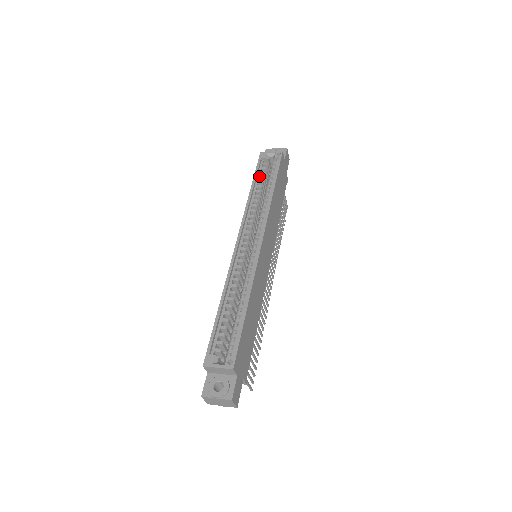
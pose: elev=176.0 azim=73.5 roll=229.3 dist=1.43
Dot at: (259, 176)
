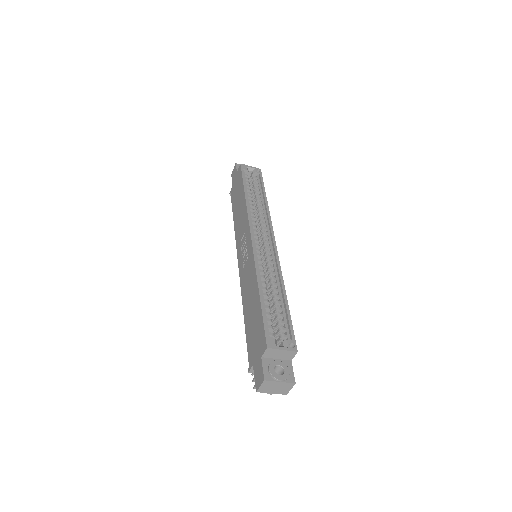
Dot at: (246, 184)
